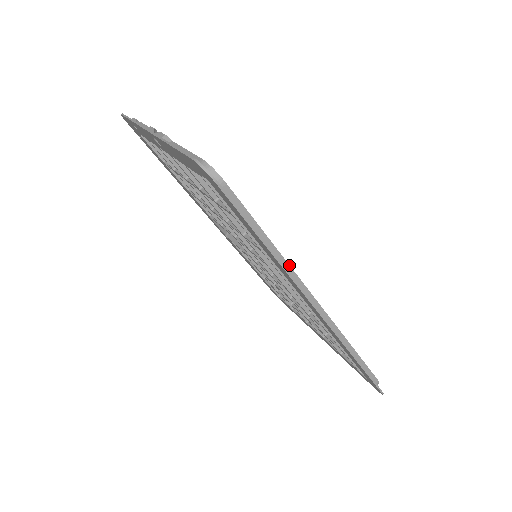
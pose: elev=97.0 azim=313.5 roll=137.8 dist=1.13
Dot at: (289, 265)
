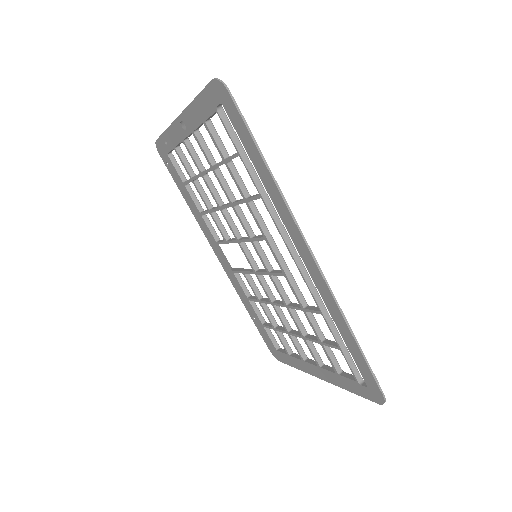
Dot at: occluded
